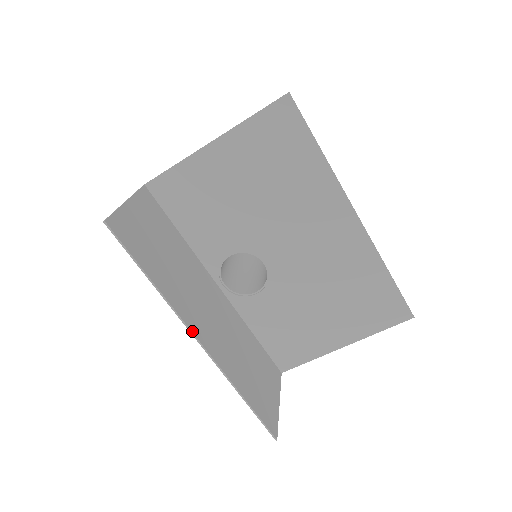
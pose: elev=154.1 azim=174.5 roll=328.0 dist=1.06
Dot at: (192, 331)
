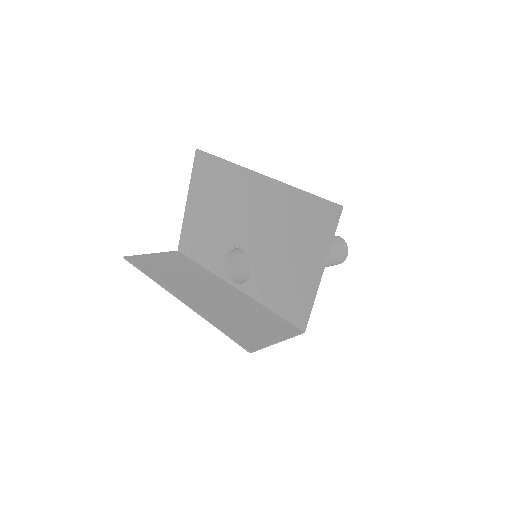
Dot at: (172, 293)
